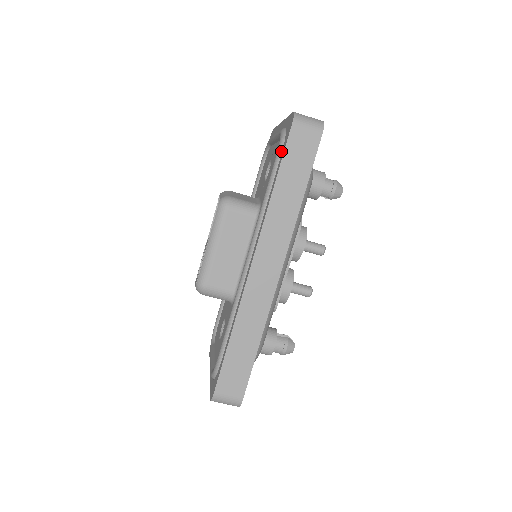
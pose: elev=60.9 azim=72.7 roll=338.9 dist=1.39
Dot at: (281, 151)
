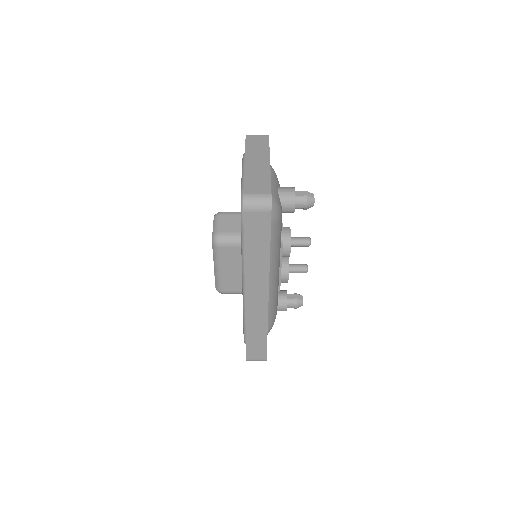
Dot at: occluded
